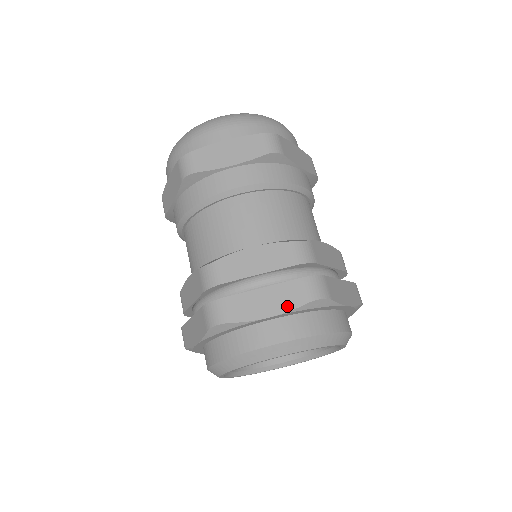
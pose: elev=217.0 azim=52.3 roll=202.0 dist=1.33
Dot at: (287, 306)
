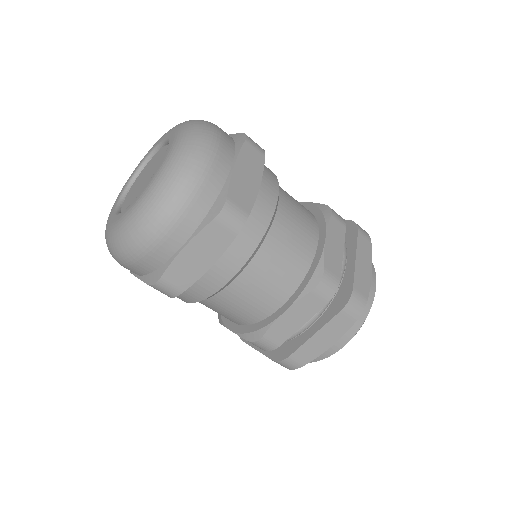
Dot at: (341, 333)
